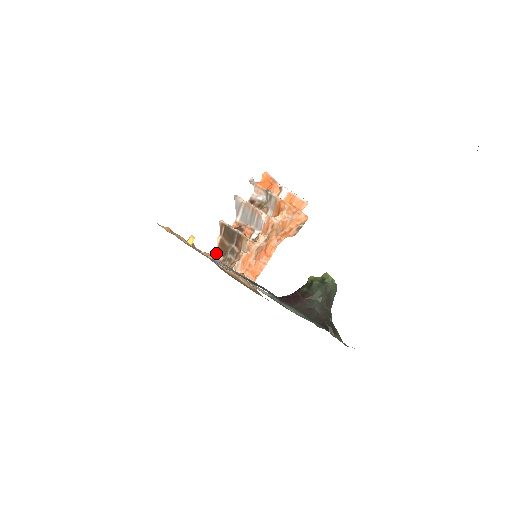
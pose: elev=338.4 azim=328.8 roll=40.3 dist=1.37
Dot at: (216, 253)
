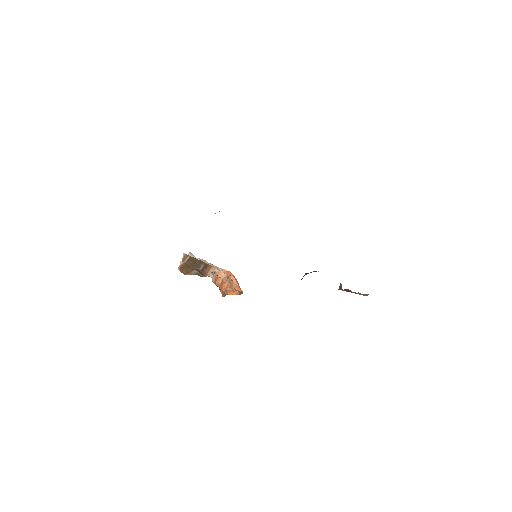
Dot at: (178, 269)
